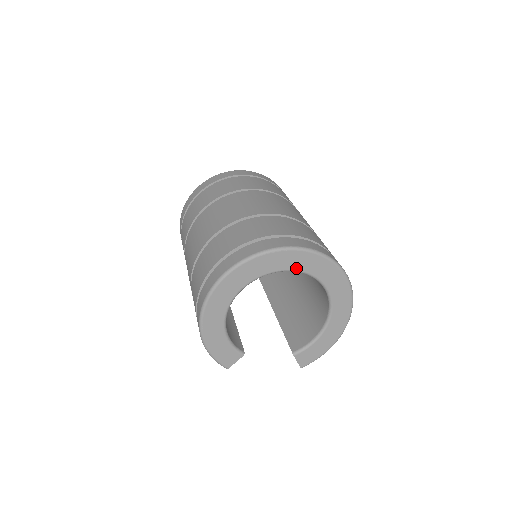
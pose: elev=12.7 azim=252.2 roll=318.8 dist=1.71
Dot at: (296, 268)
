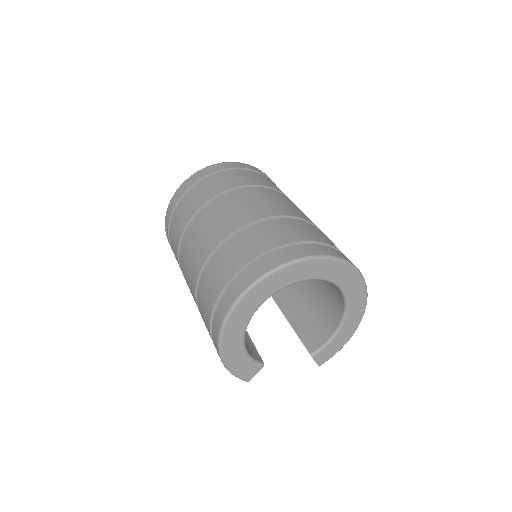
Dot at: (313, 276)
